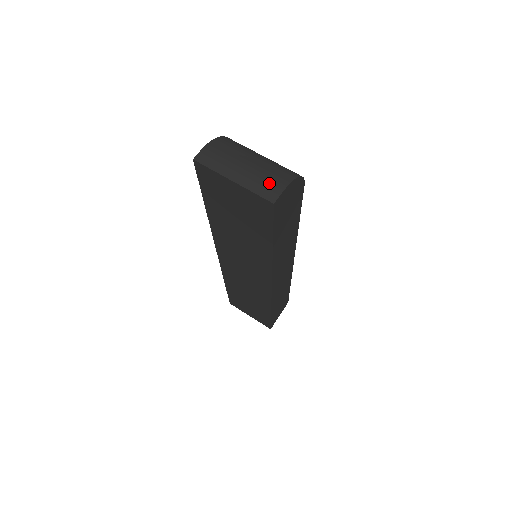
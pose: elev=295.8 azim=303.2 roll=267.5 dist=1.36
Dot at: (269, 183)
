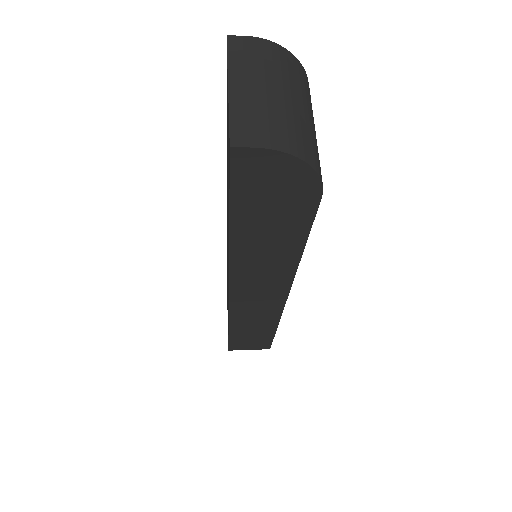
Dot at: (258, 126)
